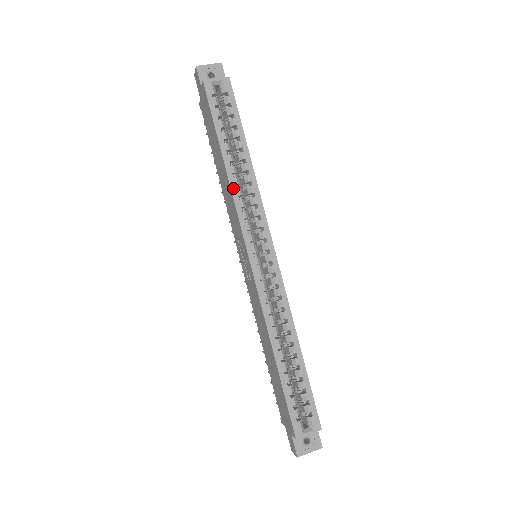
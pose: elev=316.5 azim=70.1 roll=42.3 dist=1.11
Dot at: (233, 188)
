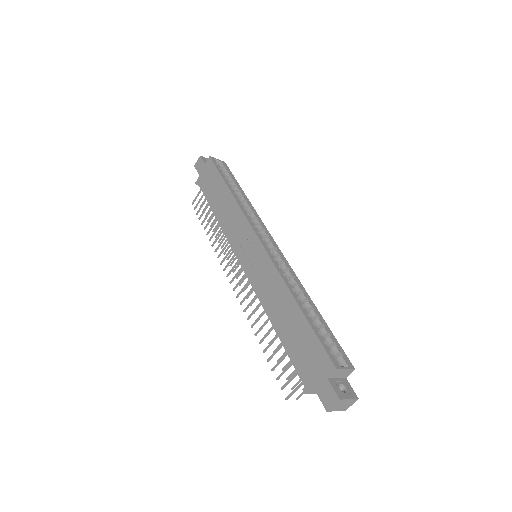
Dot at: (239, 203)
